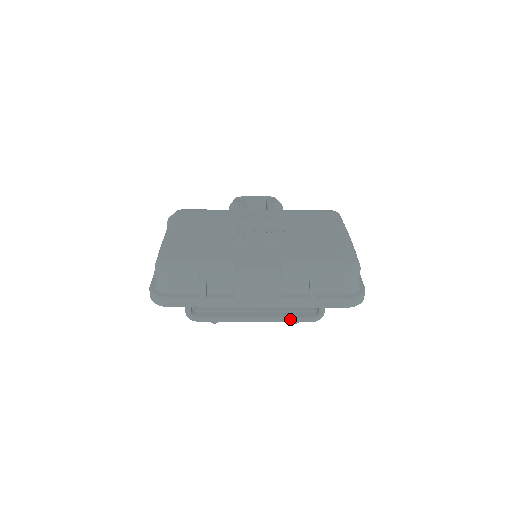
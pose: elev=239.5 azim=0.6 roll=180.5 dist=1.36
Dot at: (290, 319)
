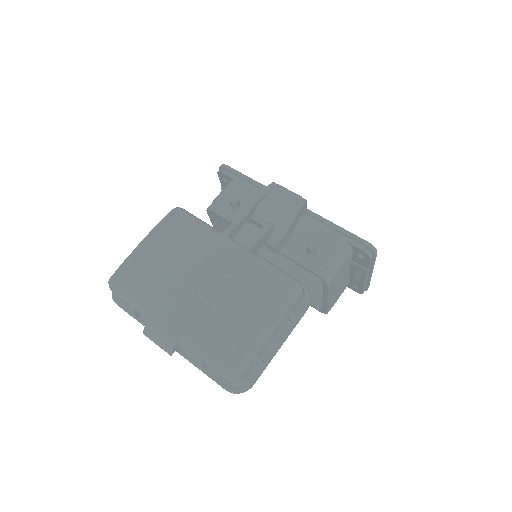
Dot at: occluded
